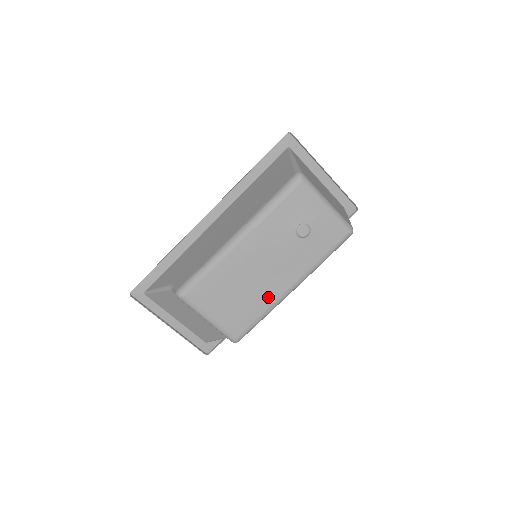
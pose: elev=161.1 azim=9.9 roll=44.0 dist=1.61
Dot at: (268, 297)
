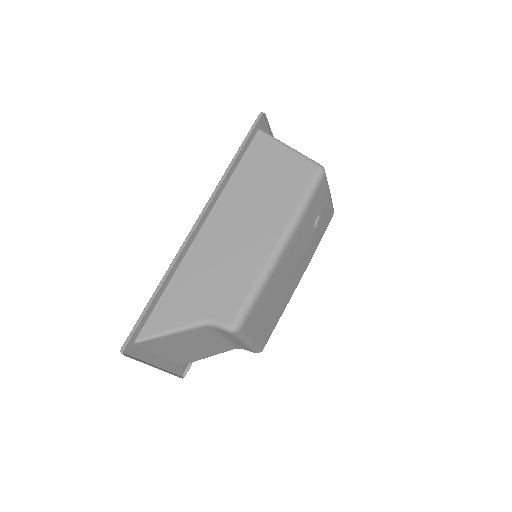
Dot at: (288, 295)
